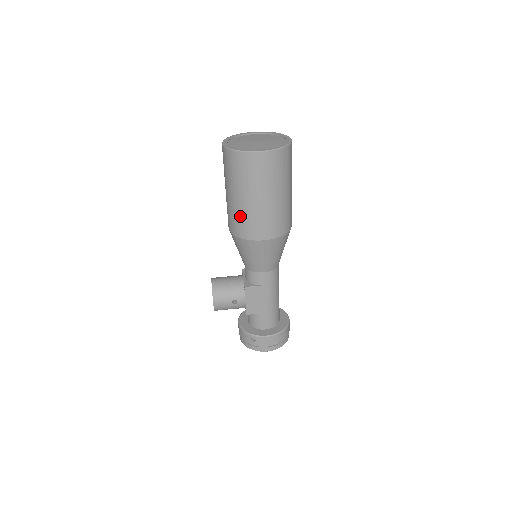
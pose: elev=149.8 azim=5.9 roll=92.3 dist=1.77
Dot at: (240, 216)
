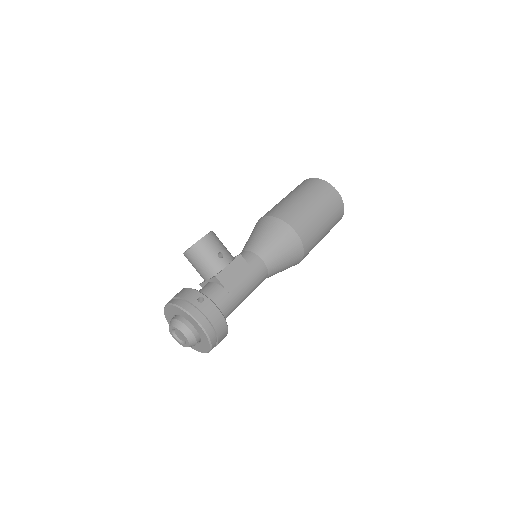
Dot at: (293, 207)
